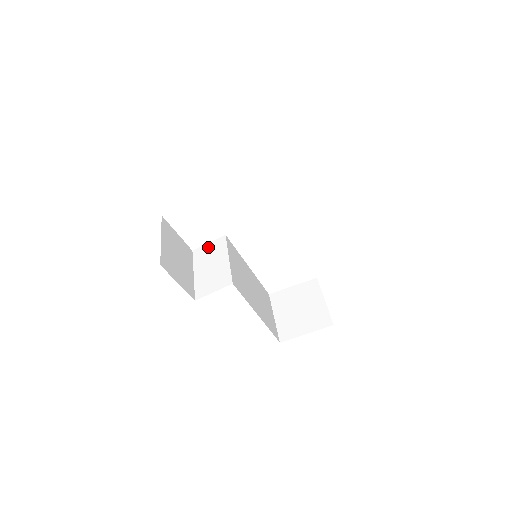
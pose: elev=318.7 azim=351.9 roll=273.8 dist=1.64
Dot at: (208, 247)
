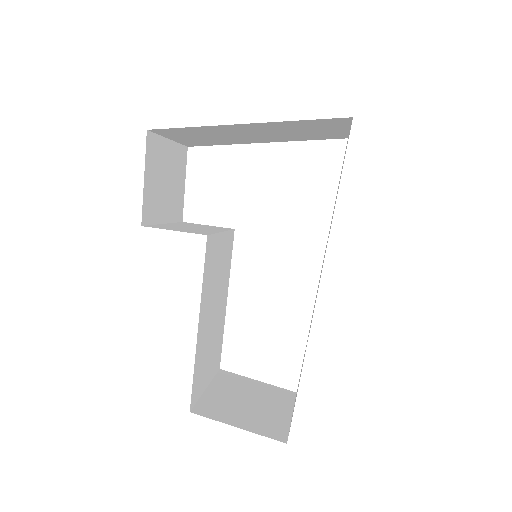
Dot at: (204, 225)
